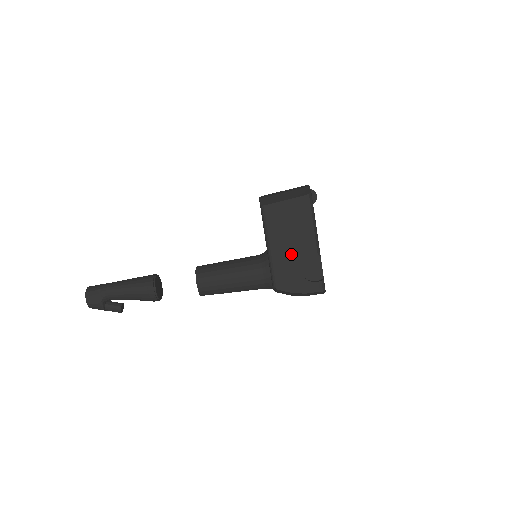
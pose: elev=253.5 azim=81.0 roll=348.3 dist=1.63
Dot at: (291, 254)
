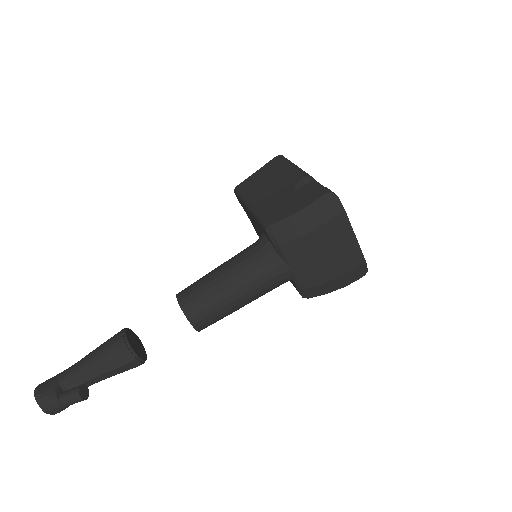
Dot at: (276, 193)
